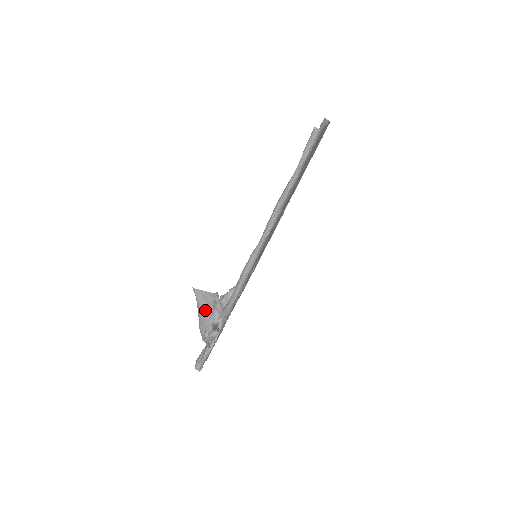
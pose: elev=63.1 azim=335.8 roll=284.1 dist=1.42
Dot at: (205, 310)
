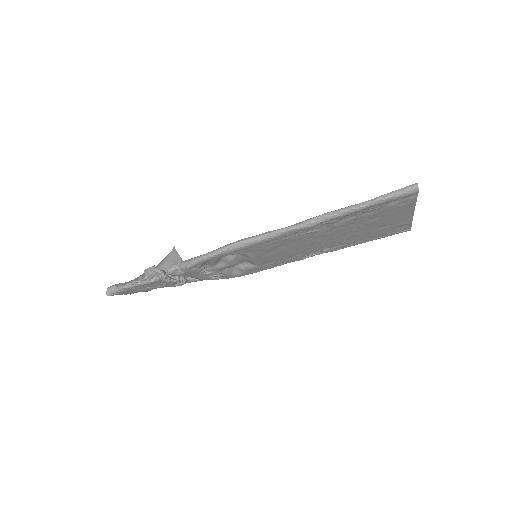
Dot at: (164, 268)
